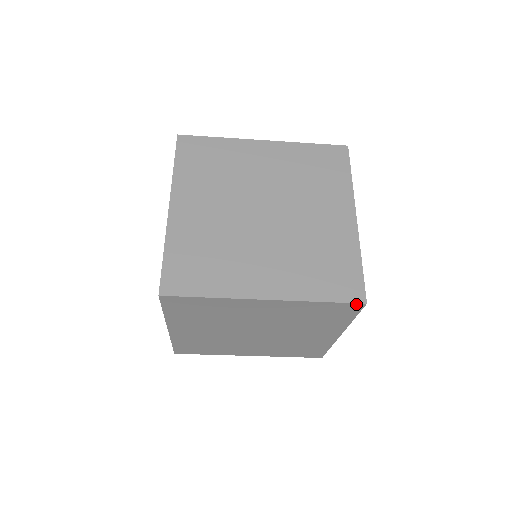
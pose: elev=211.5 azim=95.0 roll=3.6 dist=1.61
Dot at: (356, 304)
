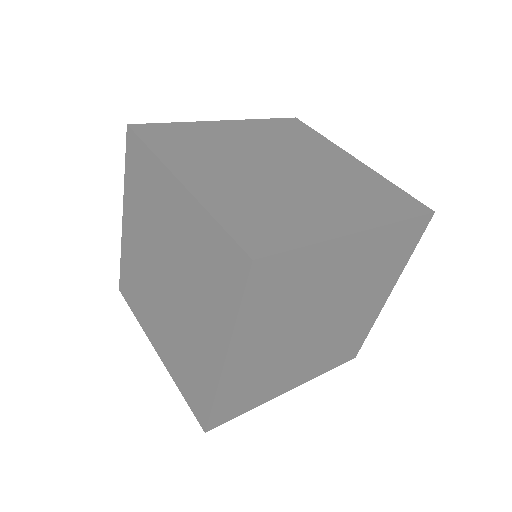
Dot at: (348, 359)
